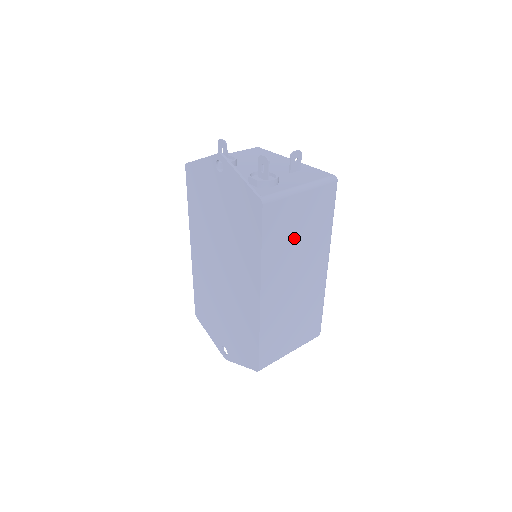
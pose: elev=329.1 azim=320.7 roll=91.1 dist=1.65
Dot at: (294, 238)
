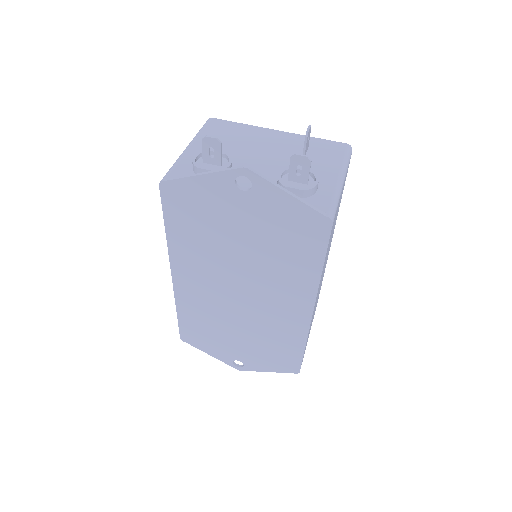
Dot at: occluded
